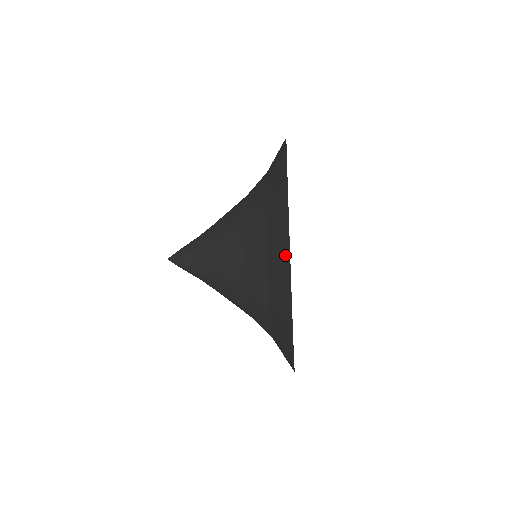
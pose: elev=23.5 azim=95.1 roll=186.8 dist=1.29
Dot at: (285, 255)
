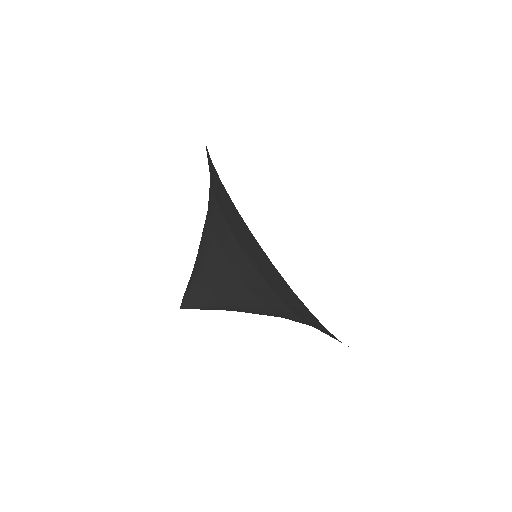
Dot at: occluded
